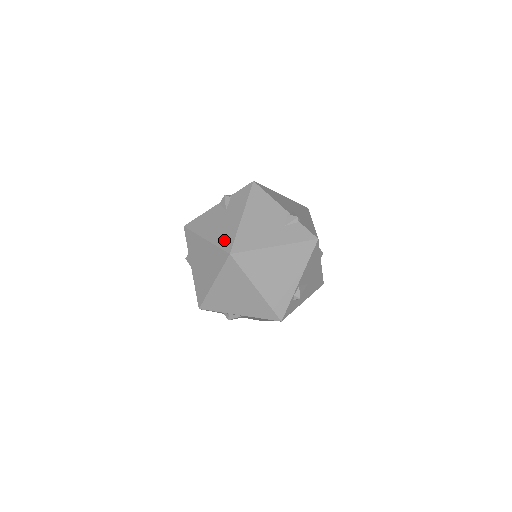
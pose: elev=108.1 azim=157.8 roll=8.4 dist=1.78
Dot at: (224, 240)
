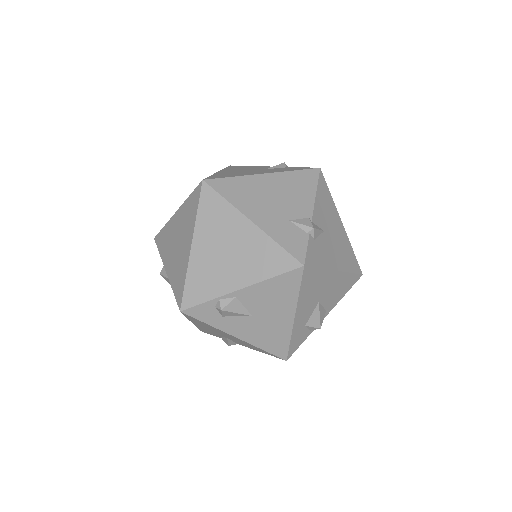
Dot at: (221, 175)
